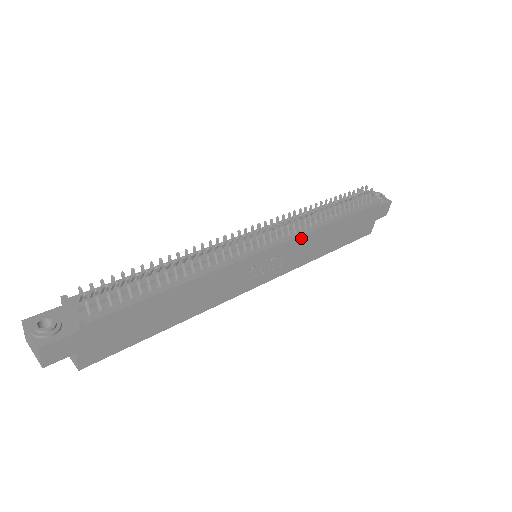
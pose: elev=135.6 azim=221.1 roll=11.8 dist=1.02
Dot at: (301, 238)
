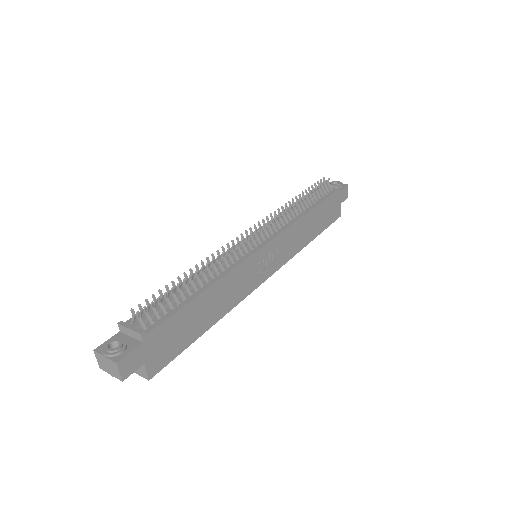
Dot at: (287, 231)
